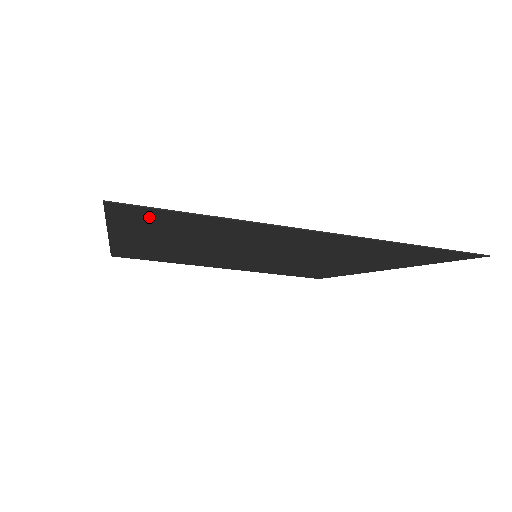
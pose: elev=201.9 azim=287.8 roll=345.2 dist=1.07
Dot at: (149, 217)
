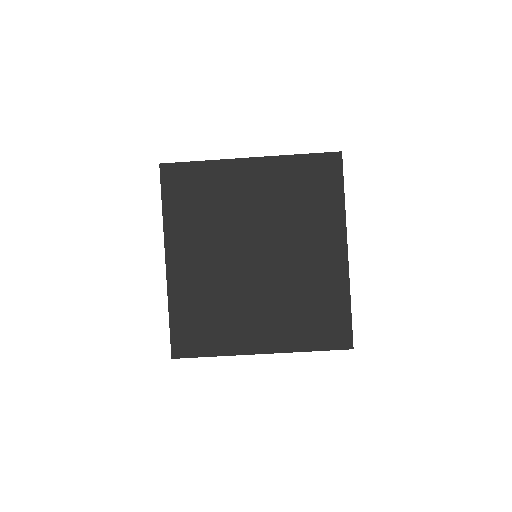
Dot at: (178, 181)
